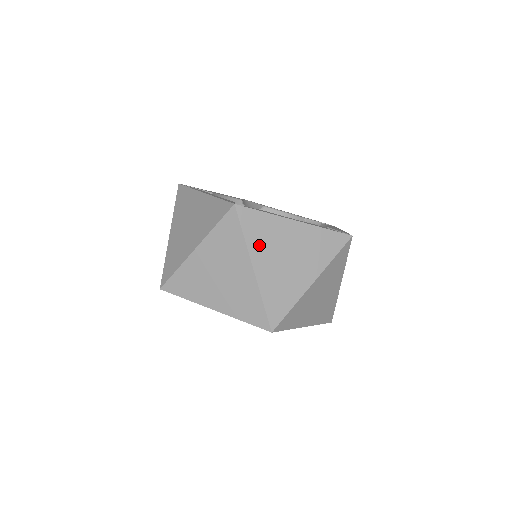
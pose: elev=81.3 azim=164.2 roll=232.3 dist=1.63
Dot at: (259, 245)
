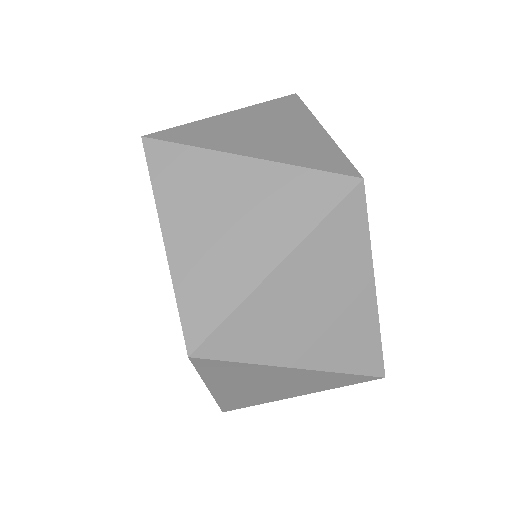
Dot at: (318, 254)
